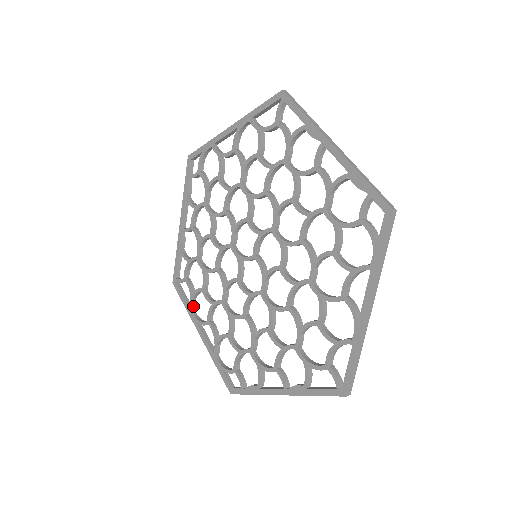
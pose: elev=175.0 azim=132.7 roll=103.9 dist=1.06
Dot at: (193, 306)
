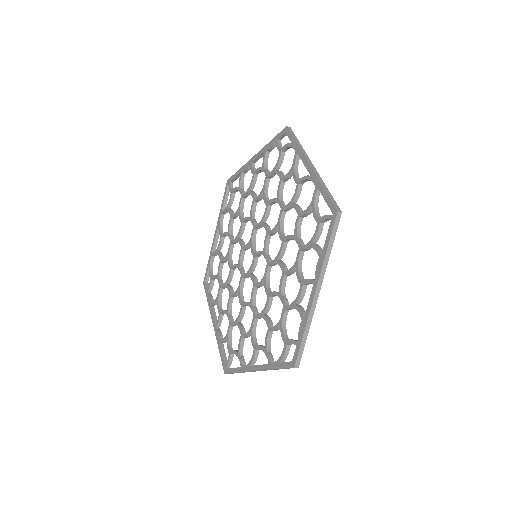
Dot at: (243, 362)
